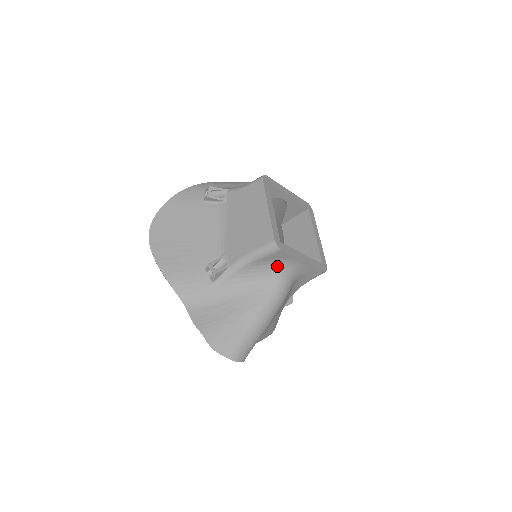
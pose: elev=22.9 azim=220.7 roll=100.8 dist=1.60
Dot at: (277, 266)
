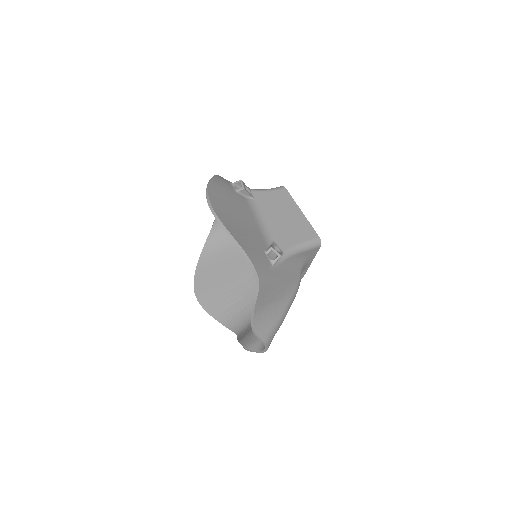
Dot at: (303, 262)
